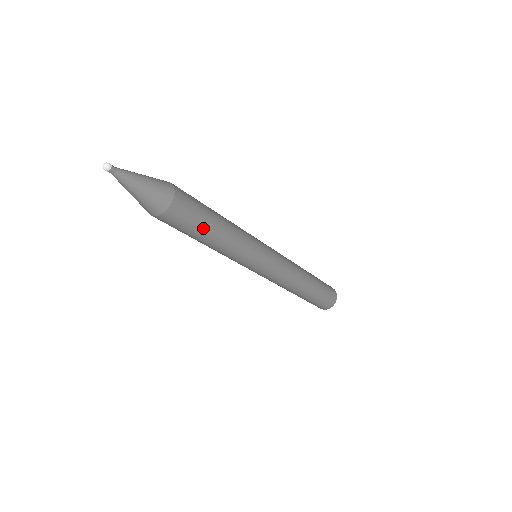
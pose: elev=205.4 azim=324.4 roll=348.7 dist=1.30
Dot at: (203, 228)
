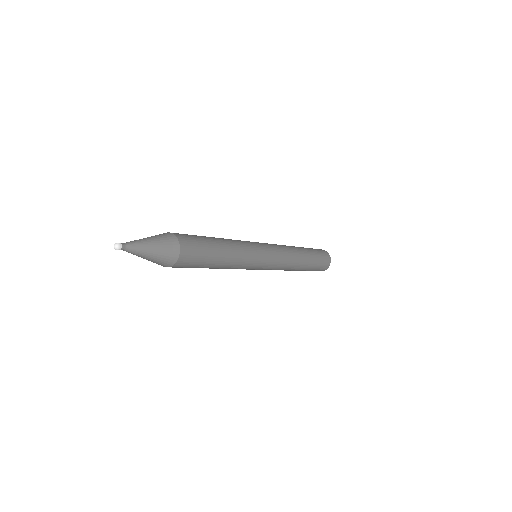
Dot at: (204, 267)
